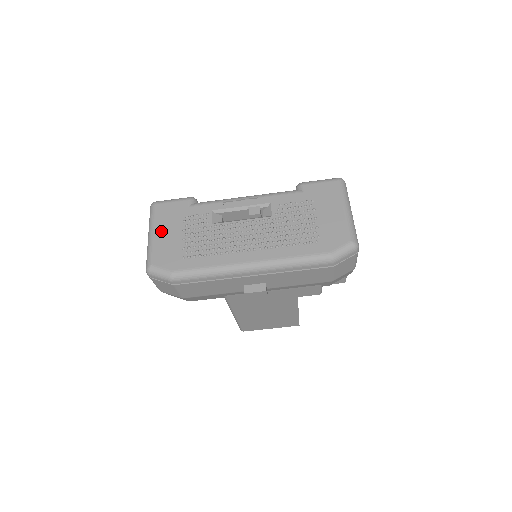
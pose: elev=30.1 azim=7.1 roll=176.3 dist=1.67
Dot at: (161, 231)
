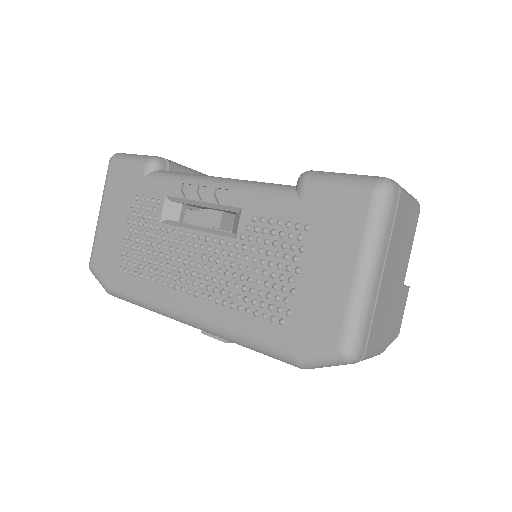
Dot at: (108, 213)
